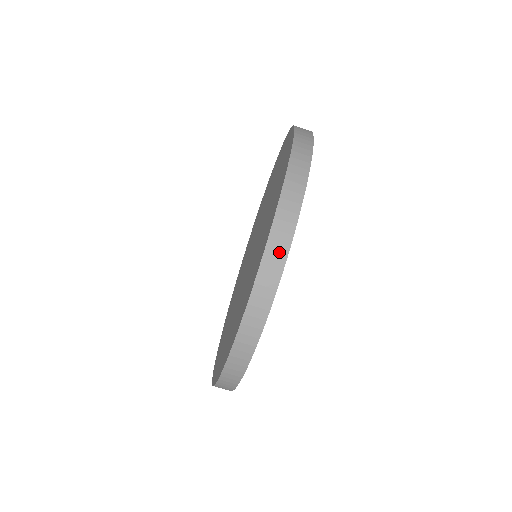
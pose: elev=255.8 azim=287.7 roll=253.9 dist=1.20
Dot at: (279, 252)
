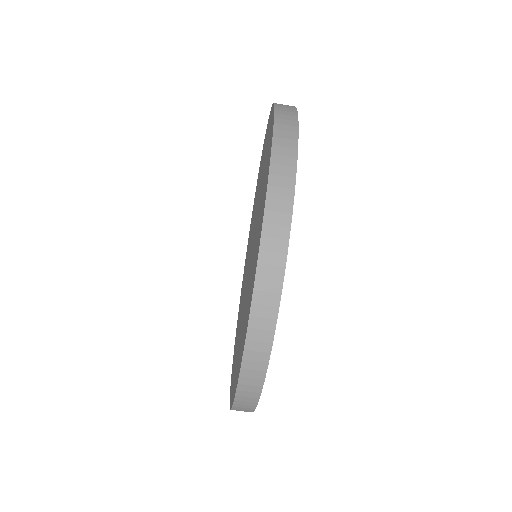
Dot at: (287, 154)
